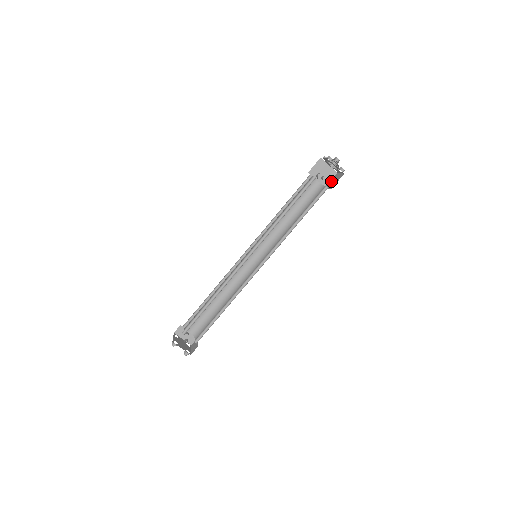
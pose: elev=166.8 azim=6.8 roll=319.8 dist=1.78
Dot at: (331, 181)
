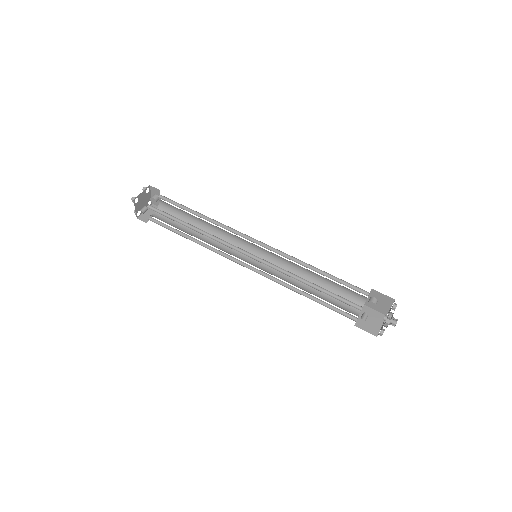
Dot at: (372, 314)
